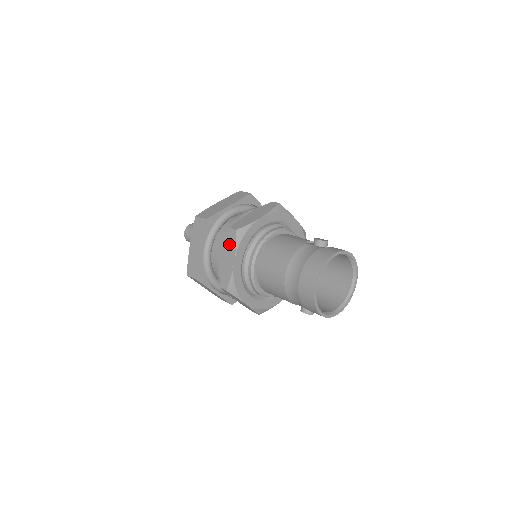
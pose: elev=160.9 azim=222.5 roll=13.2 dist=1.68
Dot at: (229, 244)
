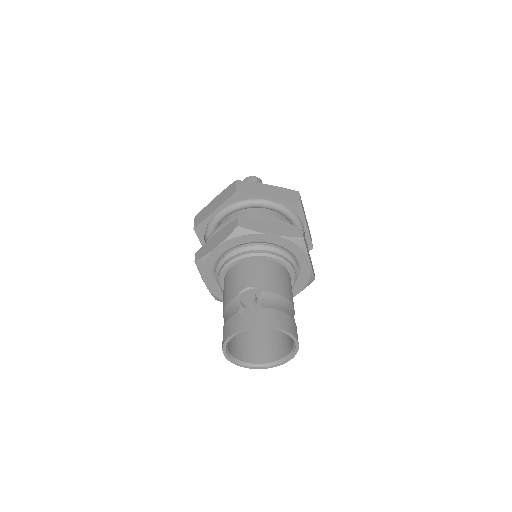
Dot at: occluded
